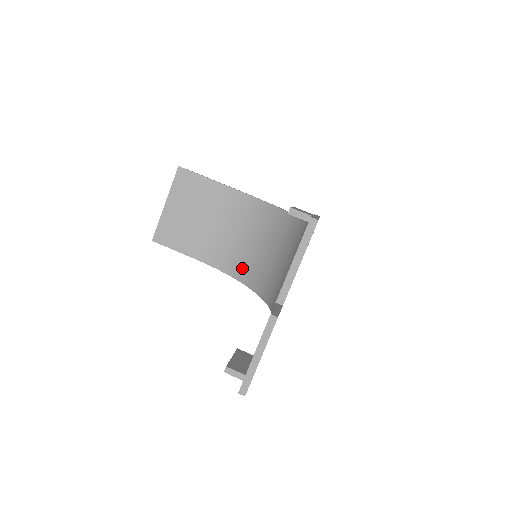
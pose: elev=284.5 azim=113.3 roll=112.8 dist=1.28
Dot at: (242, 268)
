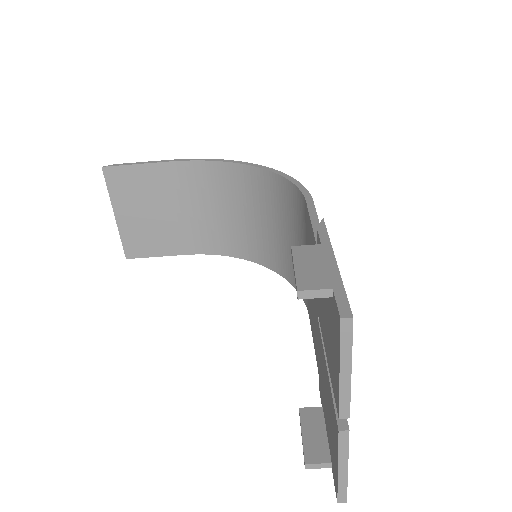
Dot at: (240, 245)
